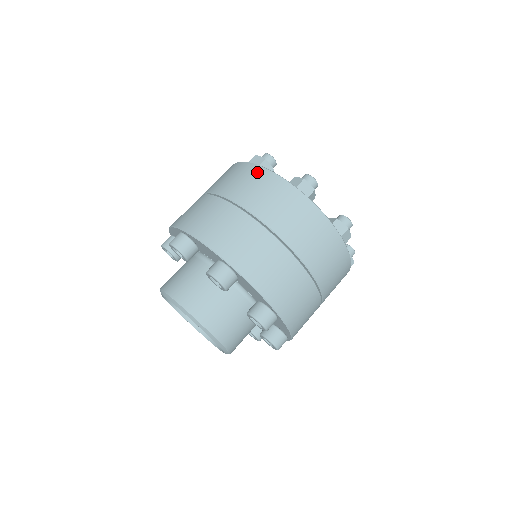
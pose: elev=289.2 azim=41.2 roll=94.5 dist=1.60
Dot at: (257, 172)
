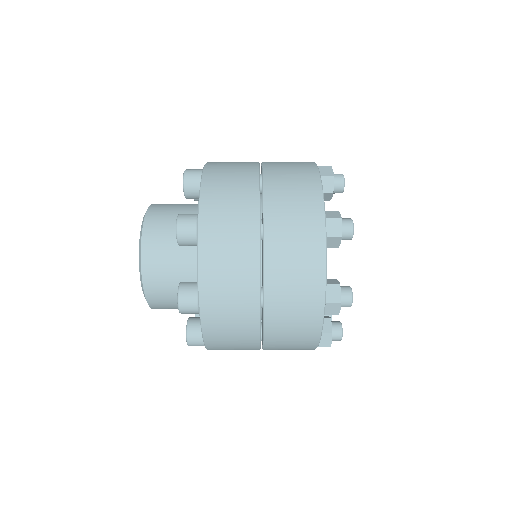
Dot at: (315, 251)
